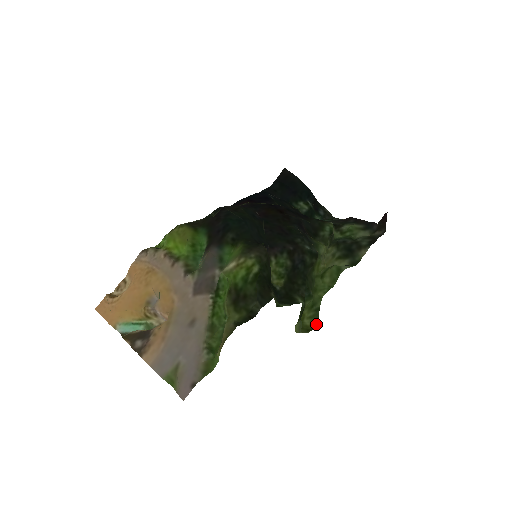
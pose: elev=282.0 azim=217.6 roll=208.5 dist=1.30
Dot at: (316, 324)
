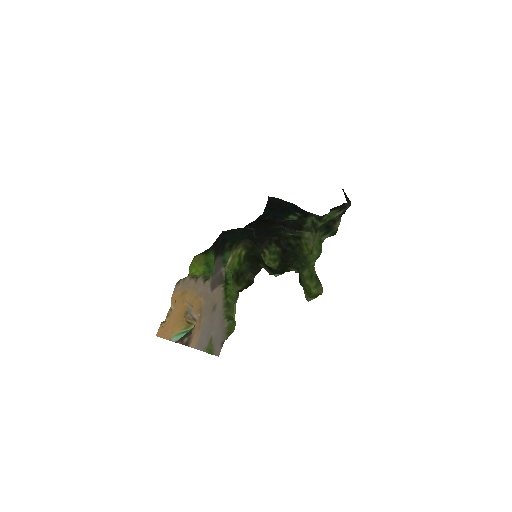
Dot at: (322, 290)
